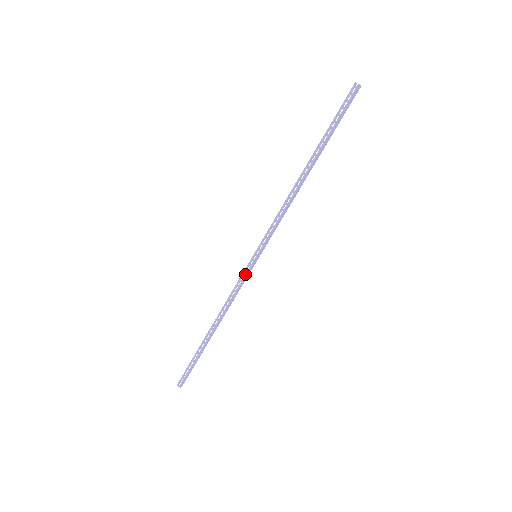
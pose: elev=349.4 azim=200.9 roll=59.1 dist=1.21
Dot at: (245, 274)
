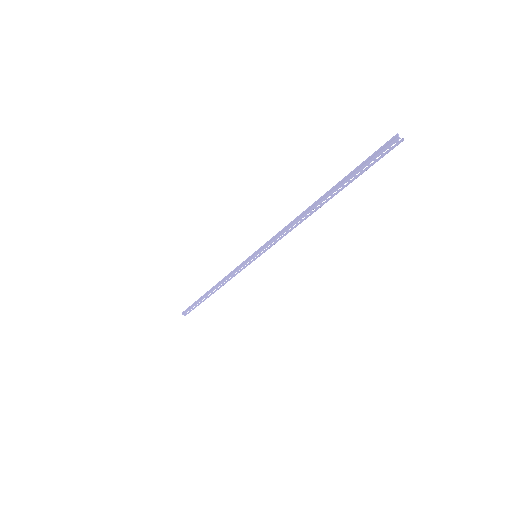
Dot at: (245, 266)
